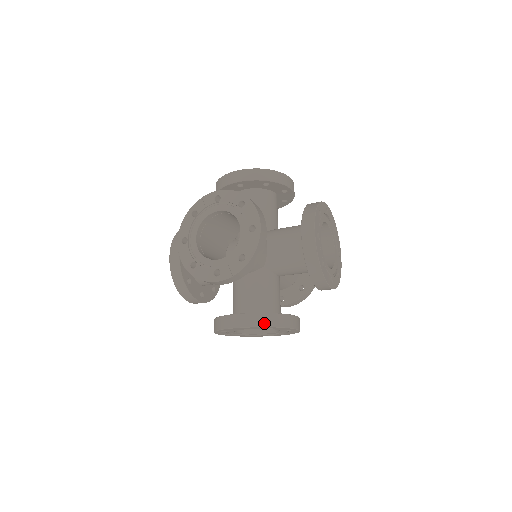
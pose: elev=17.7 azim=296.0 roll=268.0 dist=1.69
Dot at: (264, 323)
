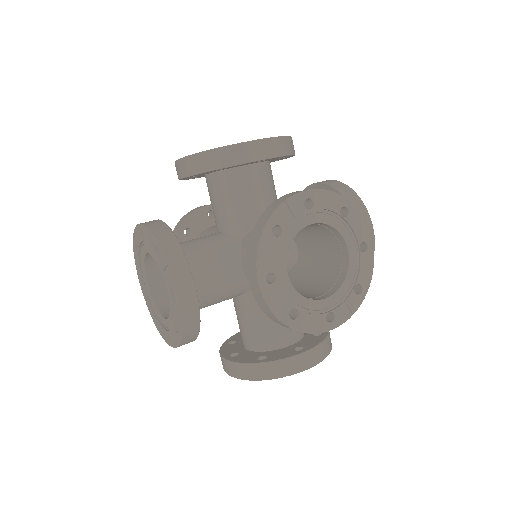
Dot at: (329, 349)
